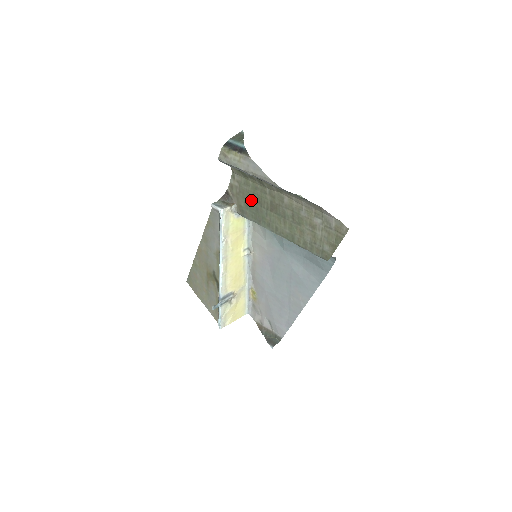
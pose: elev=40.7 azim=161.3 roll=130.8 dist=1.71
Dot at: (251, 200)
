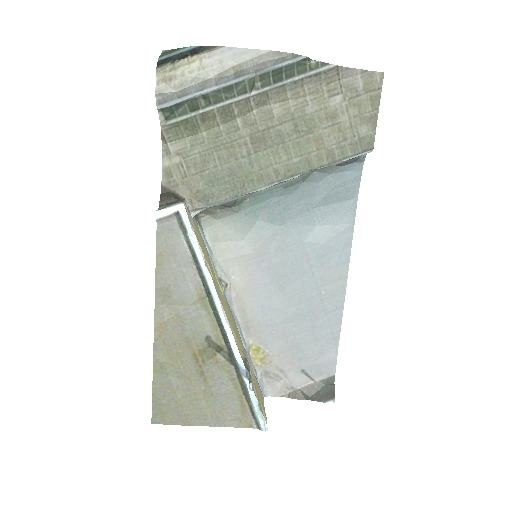
Dot at: (214, 164)
